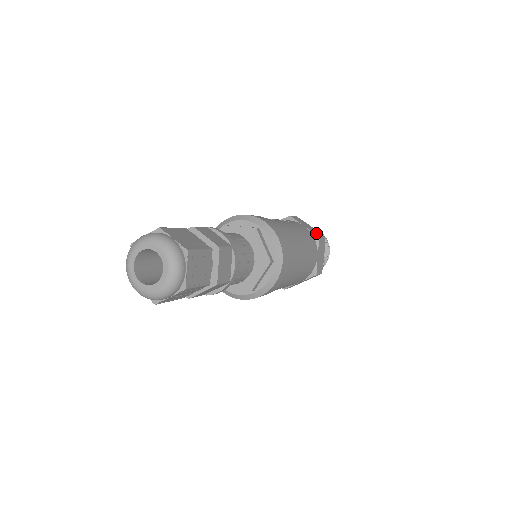
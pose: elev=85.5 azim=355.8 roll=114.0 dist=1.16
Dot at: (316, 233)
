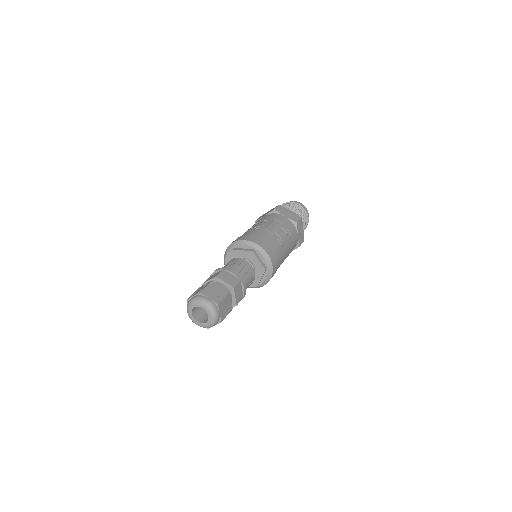
Dot at: (300, 242)
